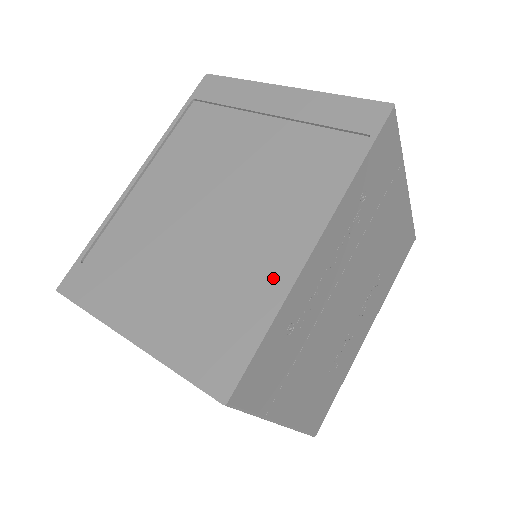
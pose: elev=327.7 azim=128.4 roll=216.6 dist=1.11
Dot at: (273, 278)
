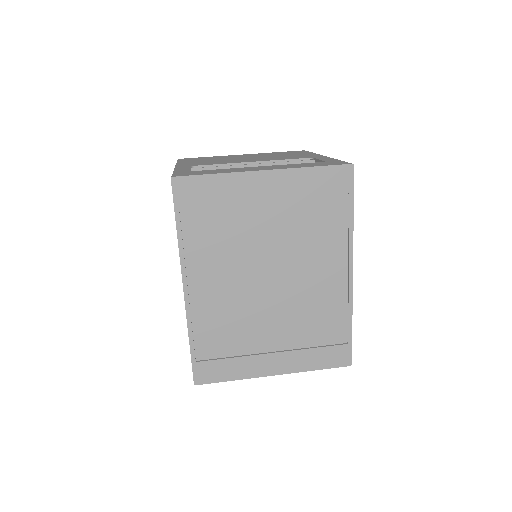
Dot at: (337, 301)
